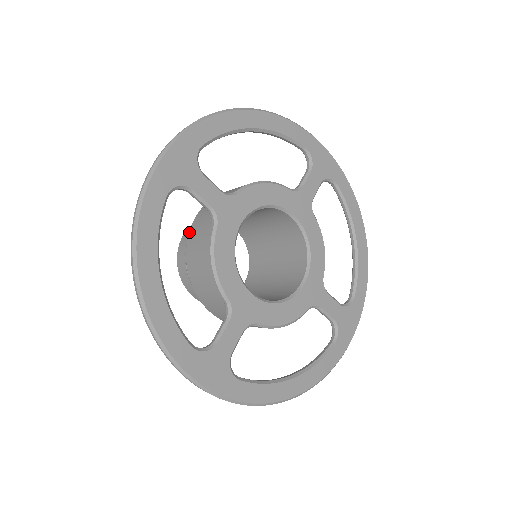
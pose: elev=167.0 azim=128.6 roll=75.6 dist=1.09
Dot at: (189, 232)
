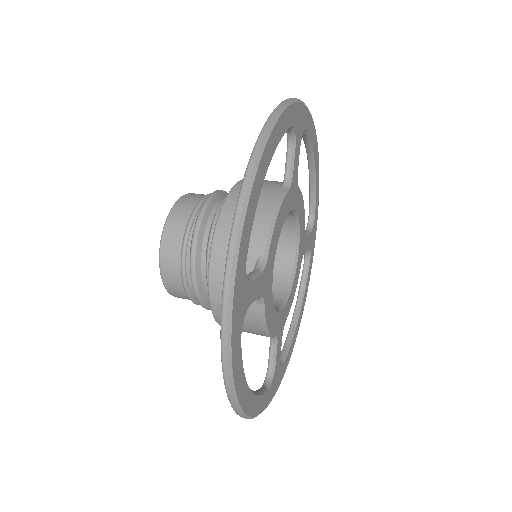
Dot at: (210, 296)
